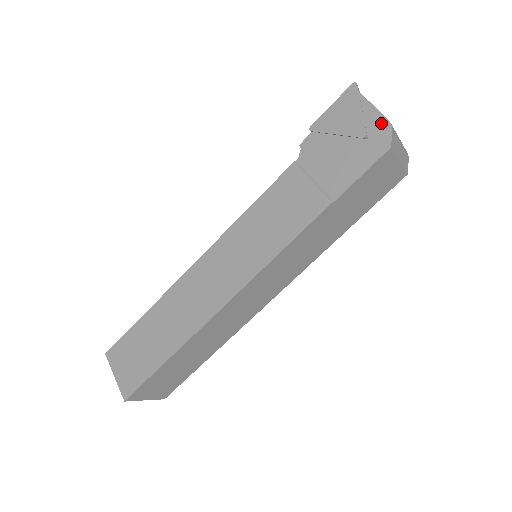
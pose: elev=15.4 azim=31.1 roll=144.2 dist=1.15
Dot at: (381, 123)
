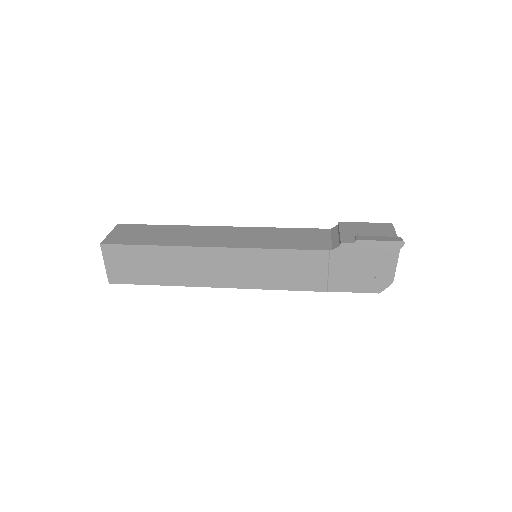
Dot at: (389, 278)
